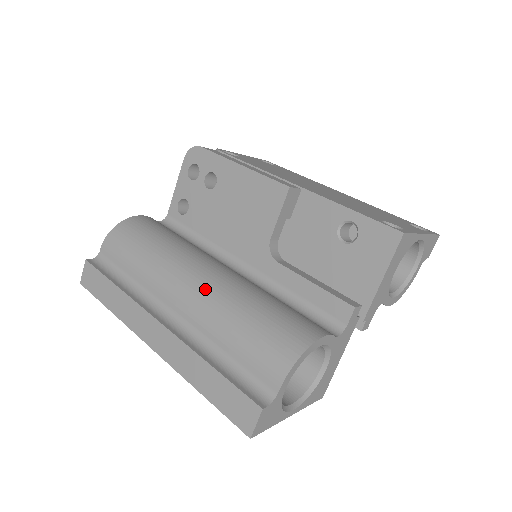
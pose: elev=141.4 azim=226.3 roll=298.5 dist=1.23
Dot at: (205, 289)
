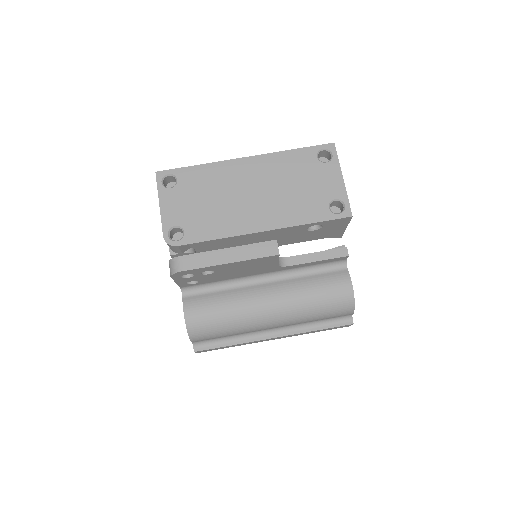
Dot at: (283, 316)
